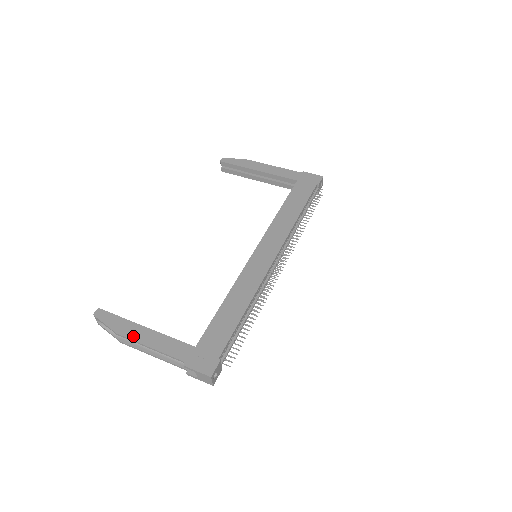
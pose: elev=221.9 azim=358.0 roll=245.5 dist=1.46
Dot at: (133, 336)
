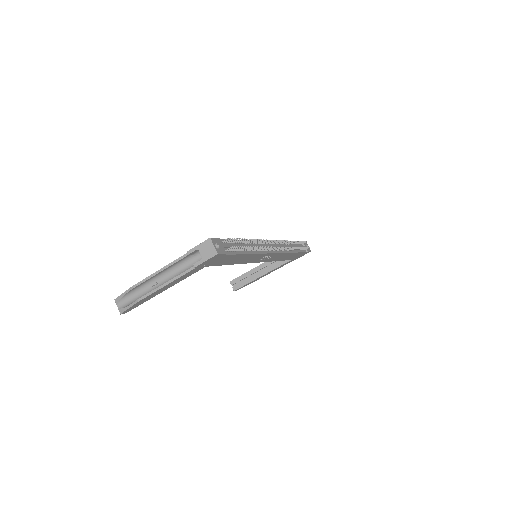
Dot at: (146, 279)
